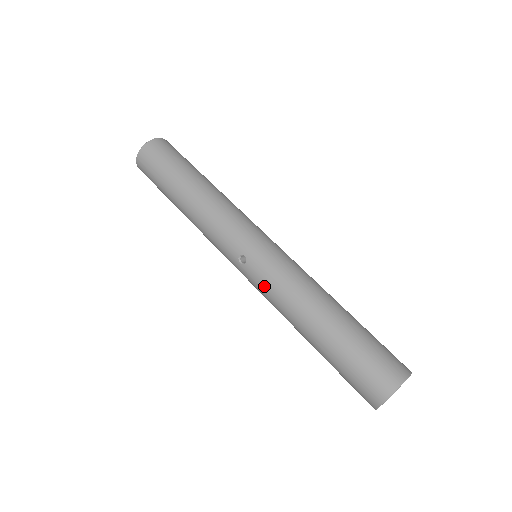
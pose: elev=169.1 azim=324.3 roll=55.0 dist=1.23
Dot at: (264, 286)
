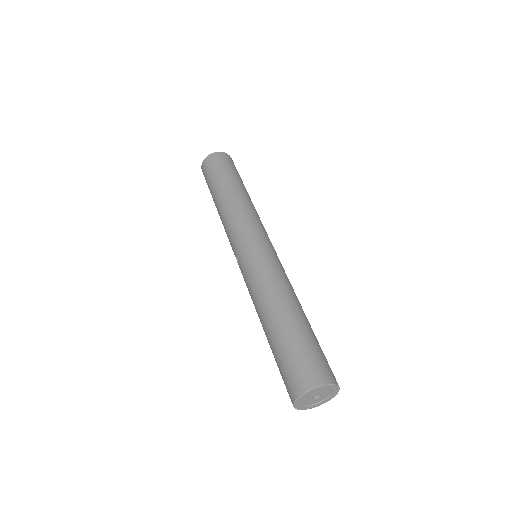
Dot at: (246, 284)
